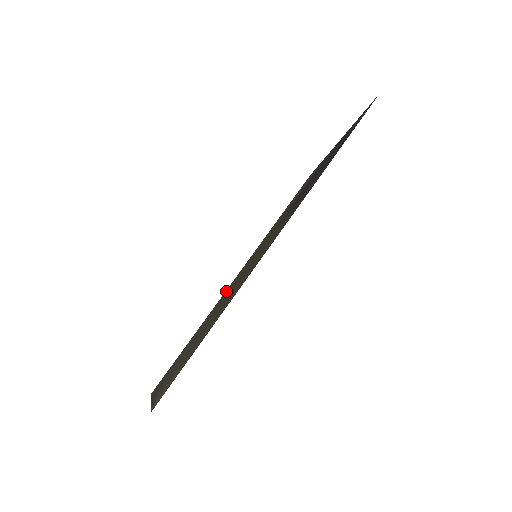
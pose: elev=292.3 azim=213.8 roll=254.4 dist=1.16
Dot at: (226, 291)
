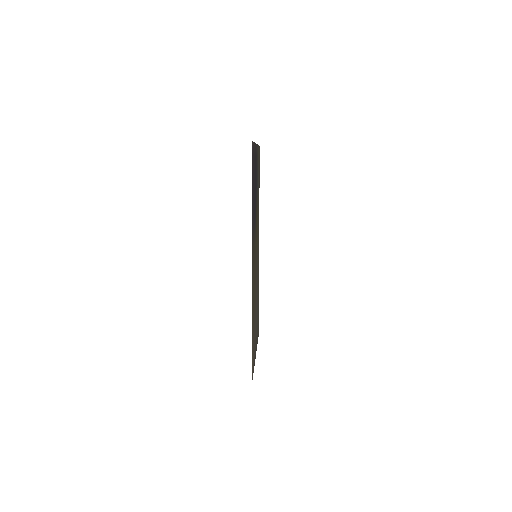
Dot at: (258, 265)
